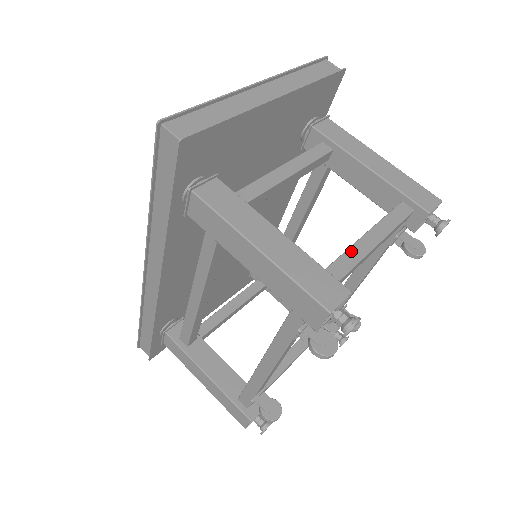
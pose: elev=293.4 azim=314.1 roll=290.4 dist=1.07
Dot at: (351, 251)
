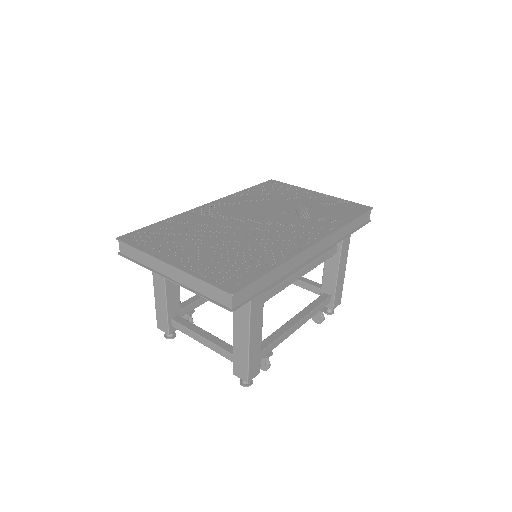
Dot at: (189, 331)
